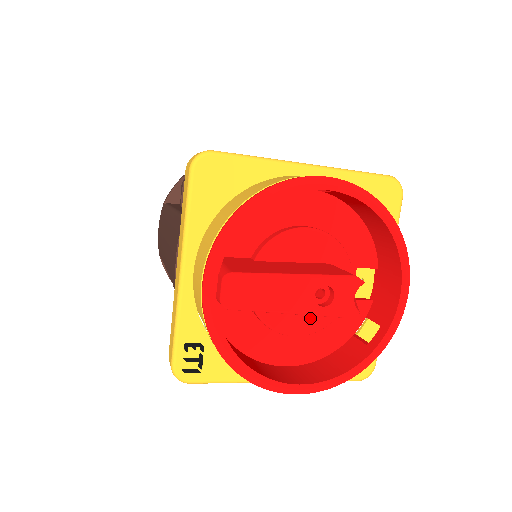
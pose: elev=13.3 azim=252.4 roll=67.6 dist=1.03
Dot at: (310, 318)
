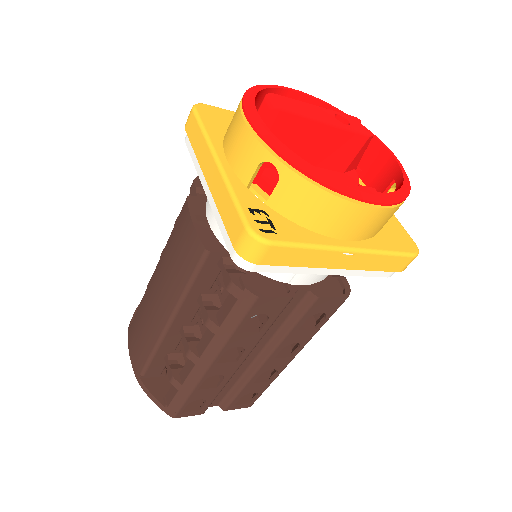
Dot at: (340, 179)
